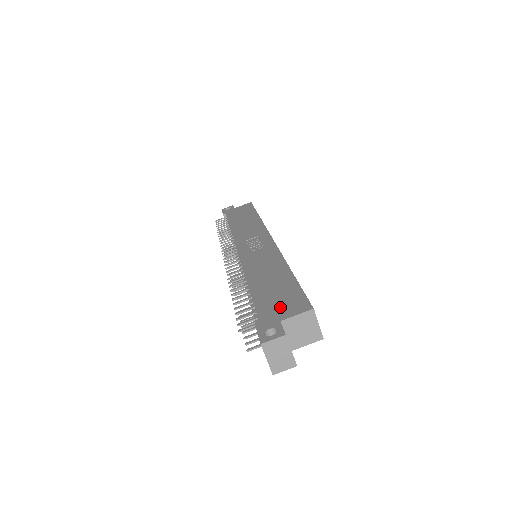
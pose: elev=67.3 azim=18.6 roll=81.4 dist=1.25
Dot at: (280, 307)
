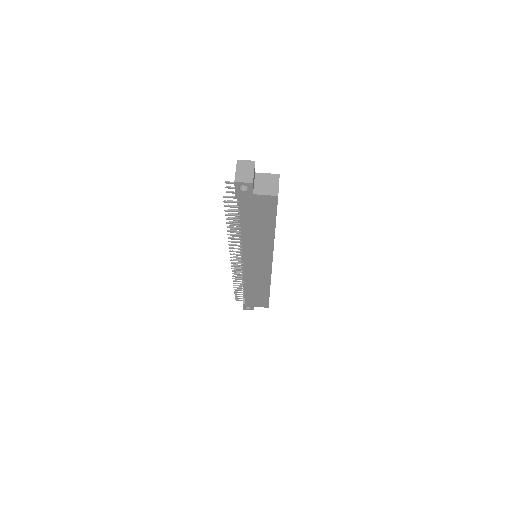
Dot at: occluded
